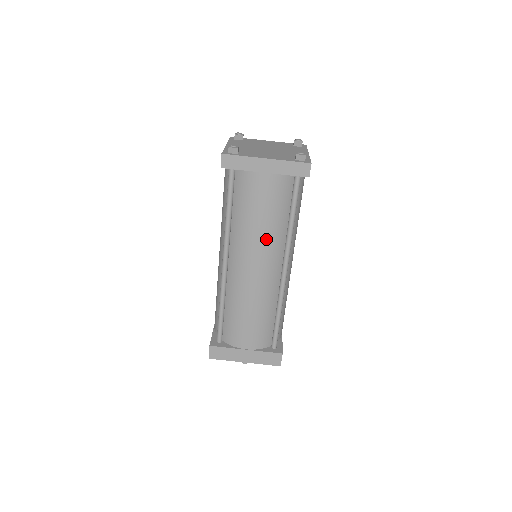
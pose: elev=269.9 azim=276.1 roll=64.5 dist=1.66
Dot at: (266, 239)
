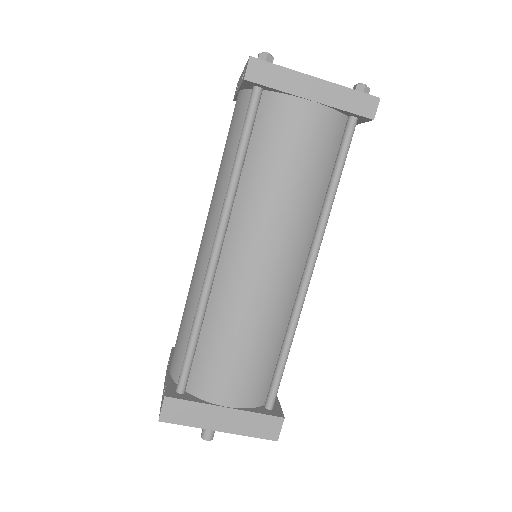
Dot at: (292, 212)
